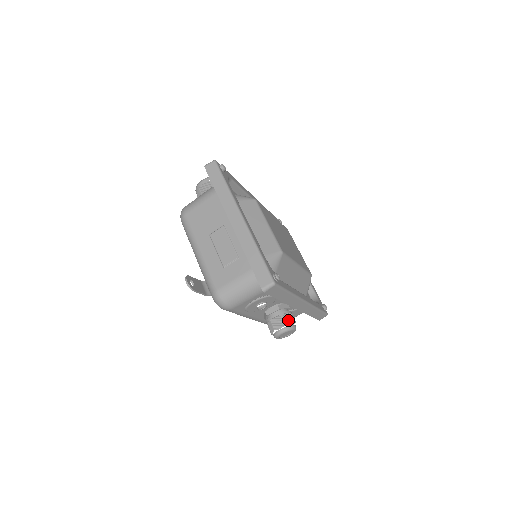
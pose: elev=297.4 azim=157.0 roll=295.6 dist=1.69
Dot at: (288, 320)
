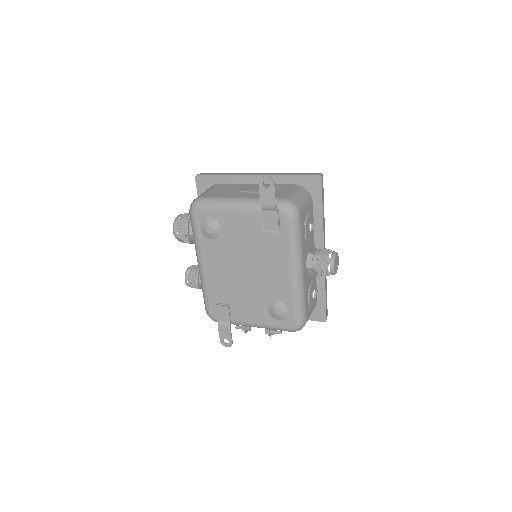
Dot at: occluded
